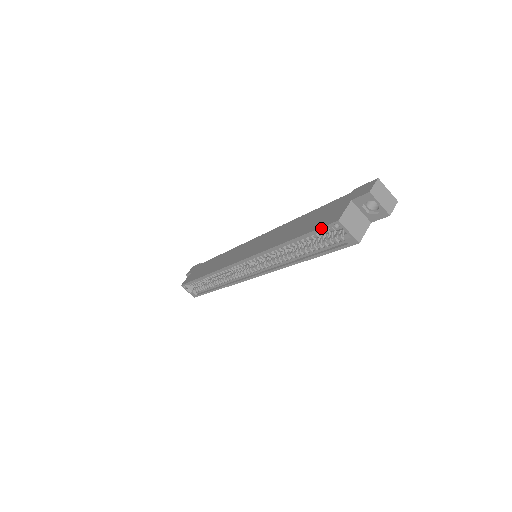
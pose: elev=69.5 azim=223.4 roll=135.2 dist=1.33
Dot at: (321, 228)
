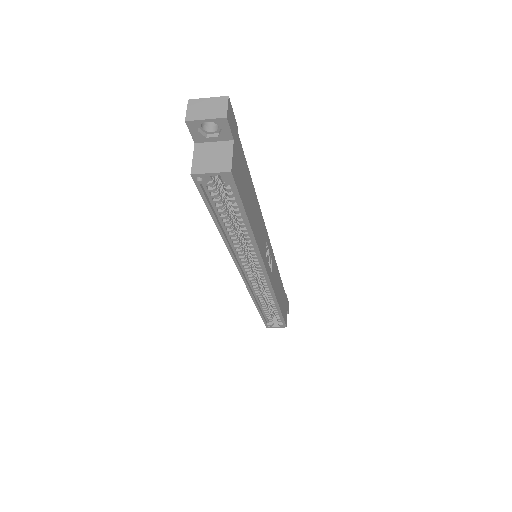
Dot at: (201, 194)
